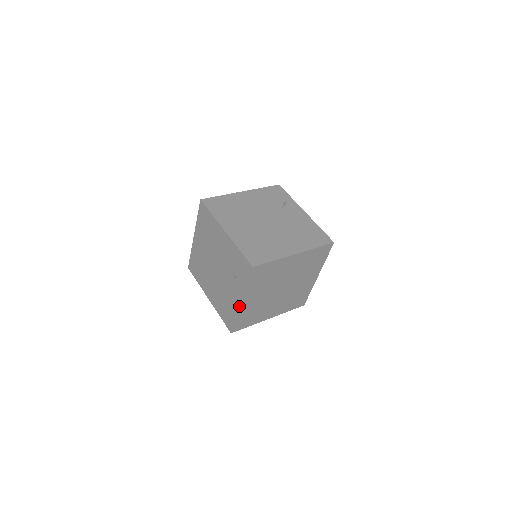
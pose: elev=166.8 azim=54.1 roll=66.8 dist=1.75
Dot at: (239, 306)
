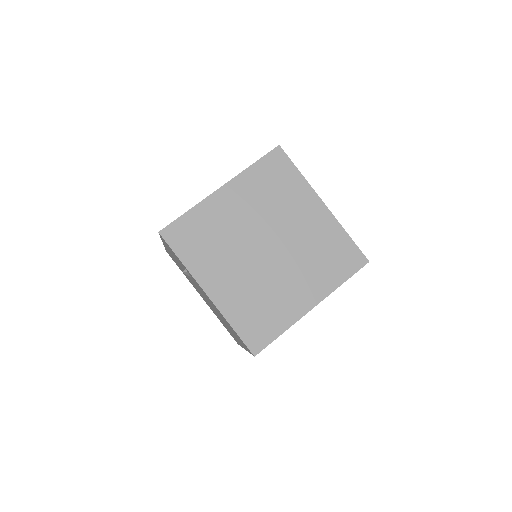
Dot at: occluded
